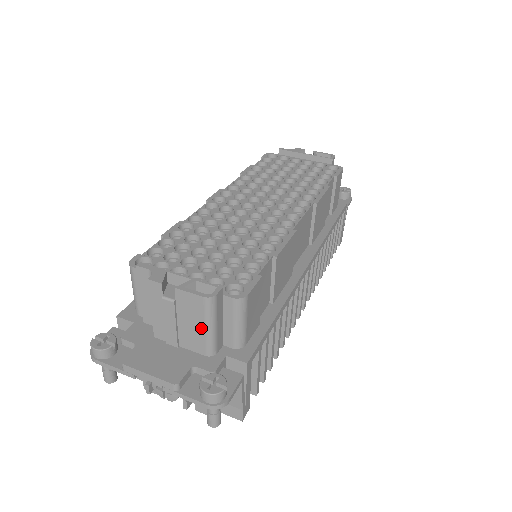
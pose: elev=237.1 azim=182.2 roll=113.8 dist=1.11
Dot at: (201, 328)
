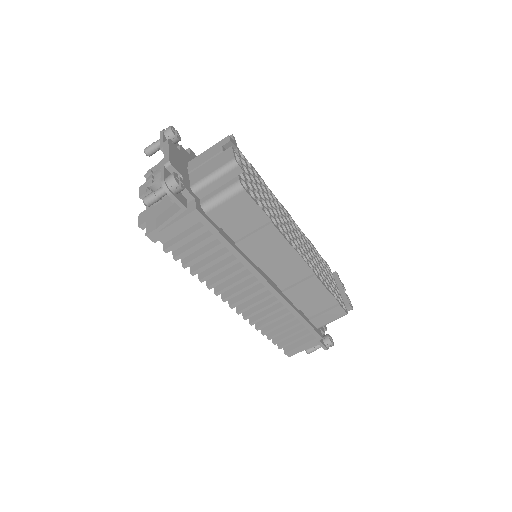
Dot at: (211, 171)
